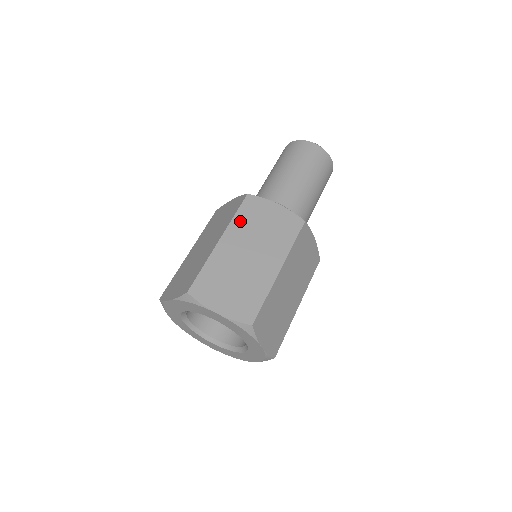
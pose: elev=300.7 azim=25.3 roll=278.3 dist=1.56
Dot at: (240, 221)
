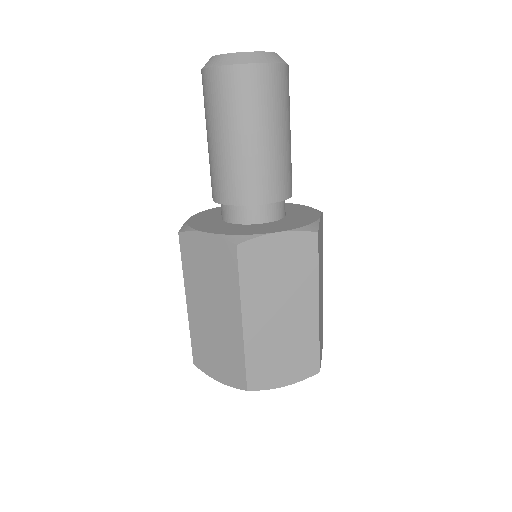
Dot at: (189, 273)
